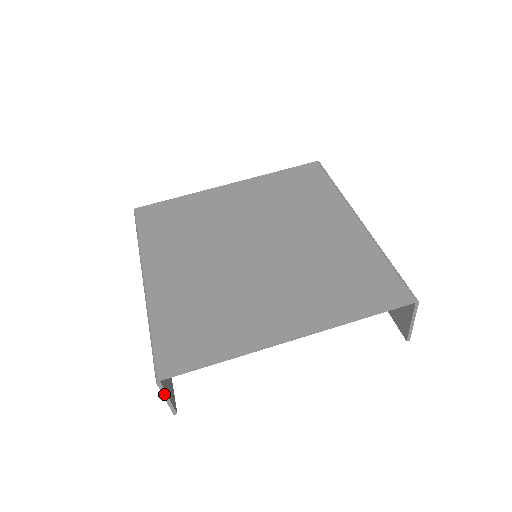
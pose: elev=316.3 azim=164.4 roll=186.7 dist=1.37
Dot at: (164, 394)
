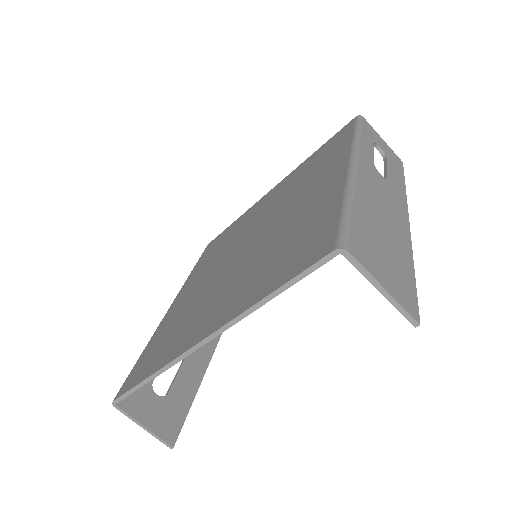
Dot at: (135, 421)
